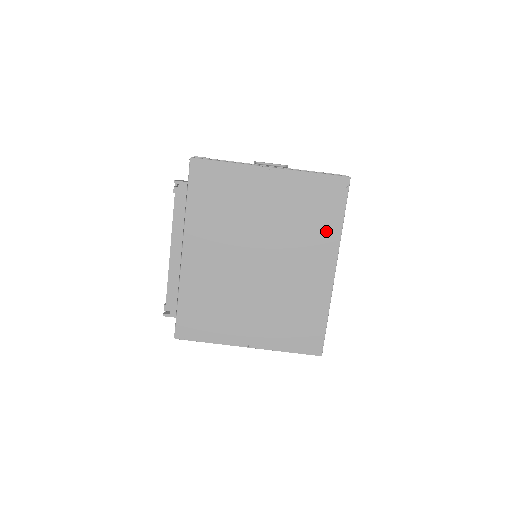
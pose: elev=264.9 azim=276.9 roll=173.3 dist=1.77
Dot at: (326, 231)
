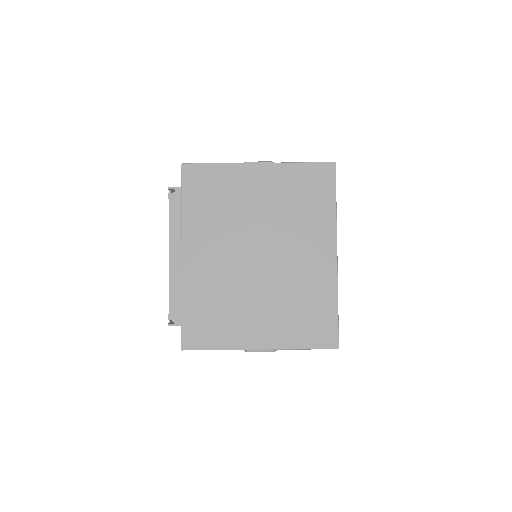
Dot at: (321, 216)
